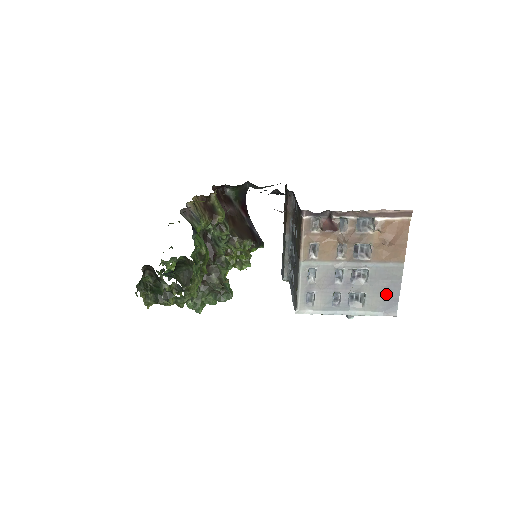
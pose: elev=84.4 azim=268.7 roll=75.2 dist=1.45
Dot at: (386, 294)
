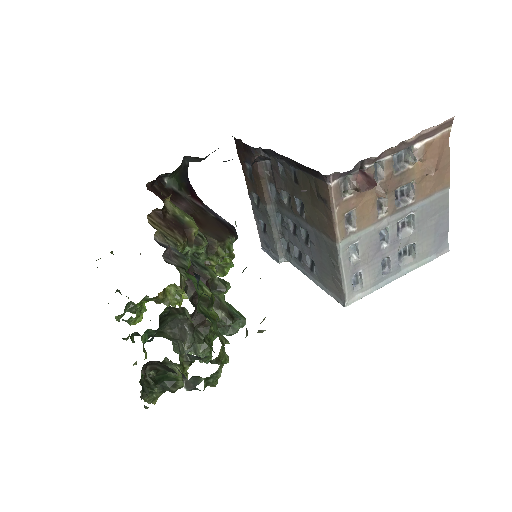
Dot at: (435, 232)
